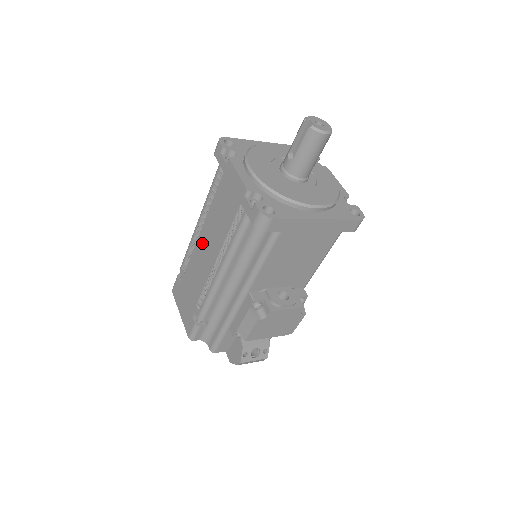
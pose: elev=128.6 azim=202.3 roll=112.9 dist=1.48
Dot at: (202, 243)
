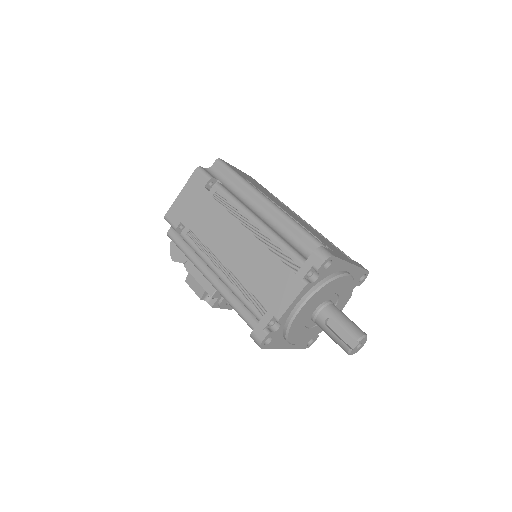
Dot at: (238, 235)
